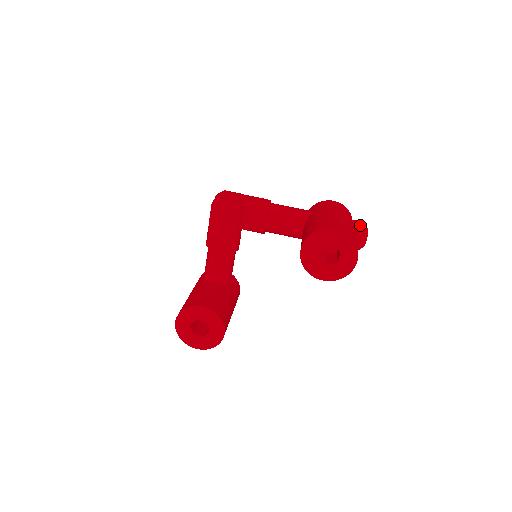
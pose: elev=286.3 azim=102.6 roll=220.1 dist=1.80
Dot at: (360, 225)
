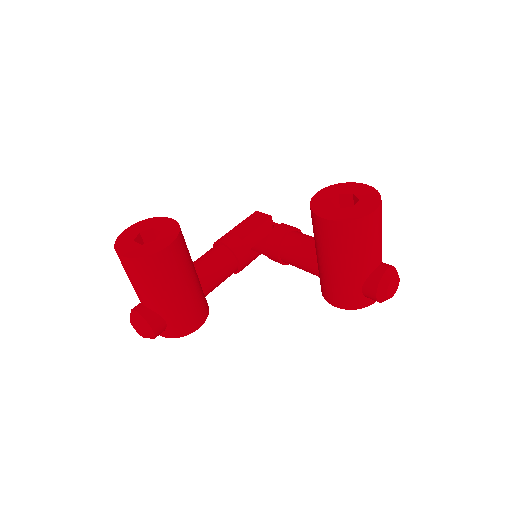
Dot at: occluded
